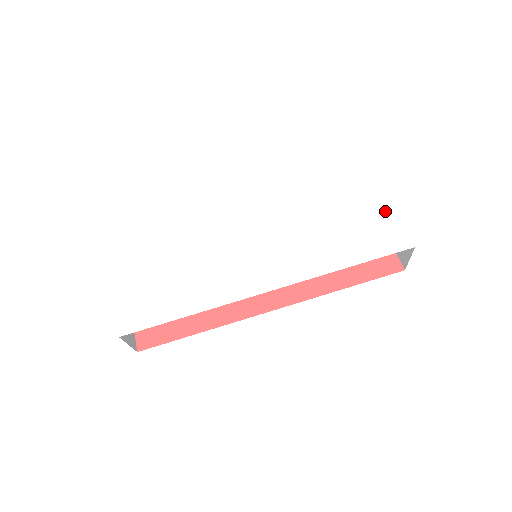
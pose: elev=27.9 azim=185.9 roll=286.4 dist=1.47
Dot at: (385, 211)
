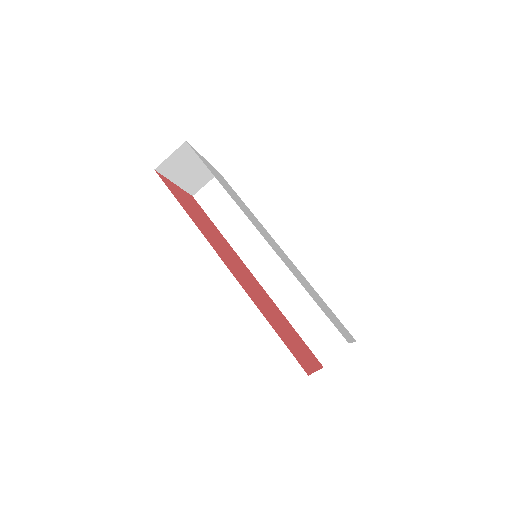
Dot at: (347, 335)
